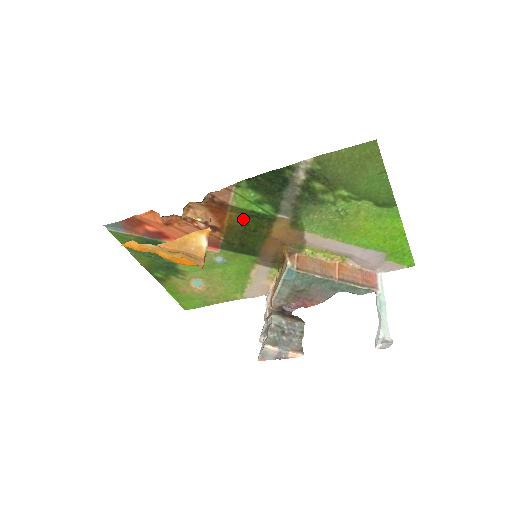
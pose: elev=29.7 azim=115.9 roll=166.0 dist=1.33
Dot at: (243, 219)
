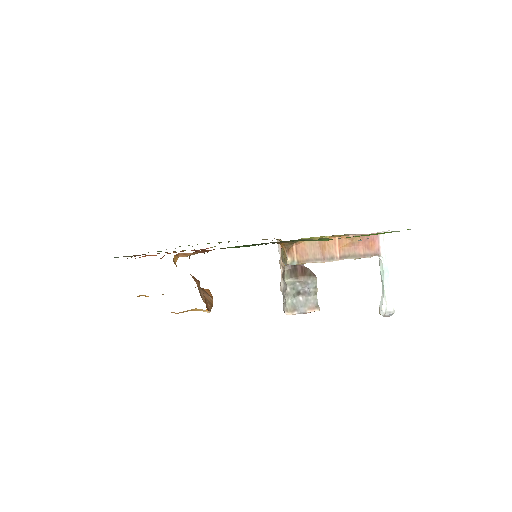
Dot at: occluded
